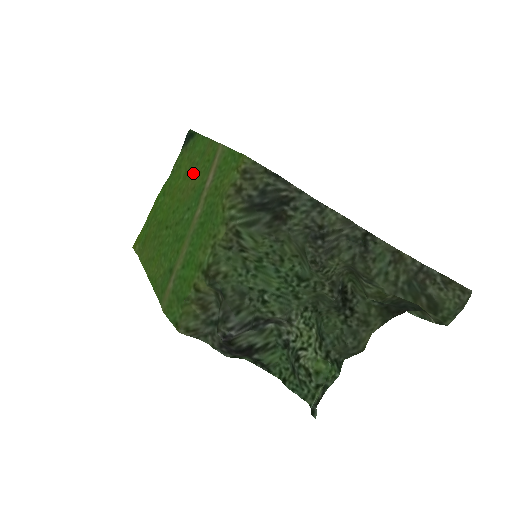
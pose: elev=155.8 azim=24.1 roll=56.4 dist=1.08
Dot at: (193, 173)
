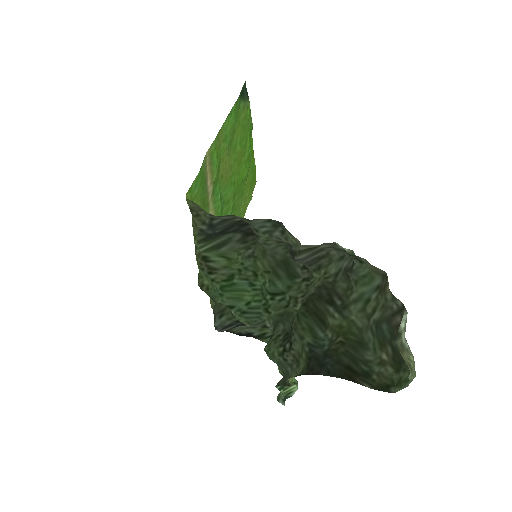
Dot at: (227, 155)
